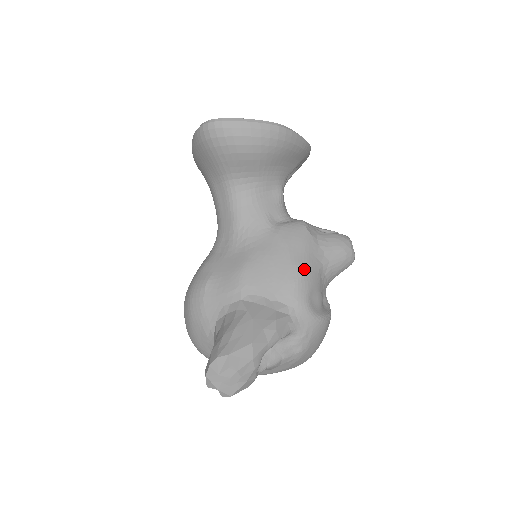
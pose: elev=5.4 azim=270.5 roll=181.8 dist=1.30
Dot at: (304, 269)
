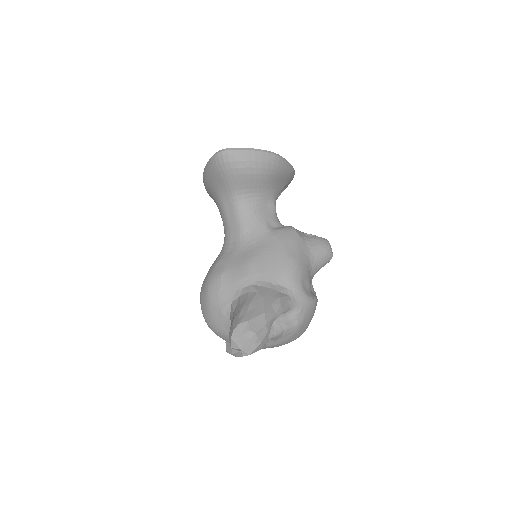
Dot at: (297, 261)
